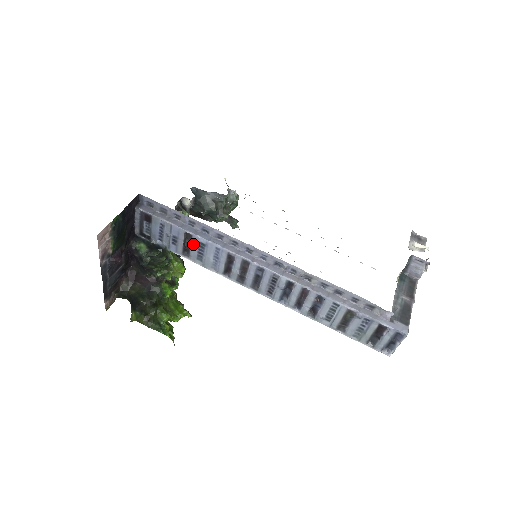
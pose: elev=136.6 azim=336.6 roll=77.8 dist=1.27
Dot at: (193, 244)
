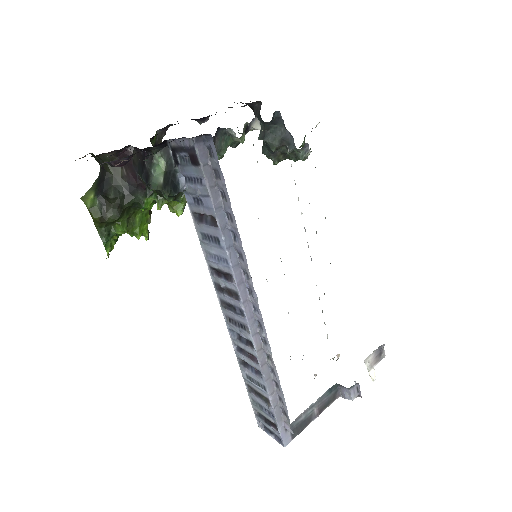
Dot at: (211, 228)
